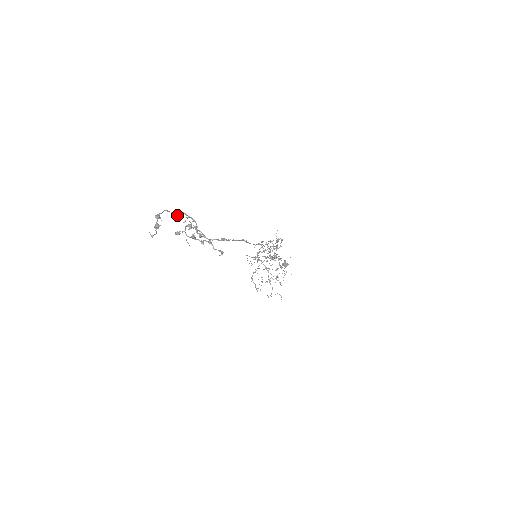
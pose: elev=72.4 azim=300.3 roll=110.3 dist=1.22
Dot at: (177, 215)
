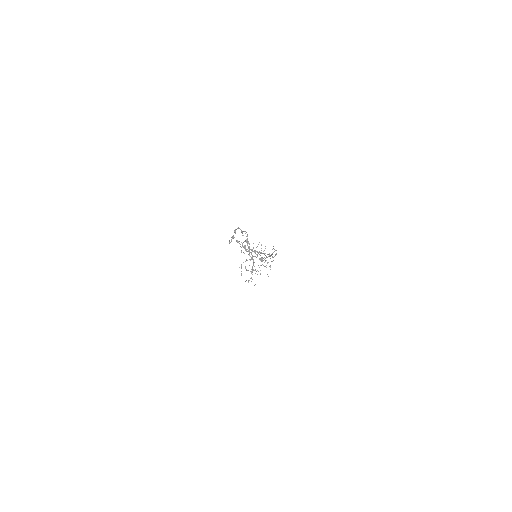
Dot at: (242, 232)
